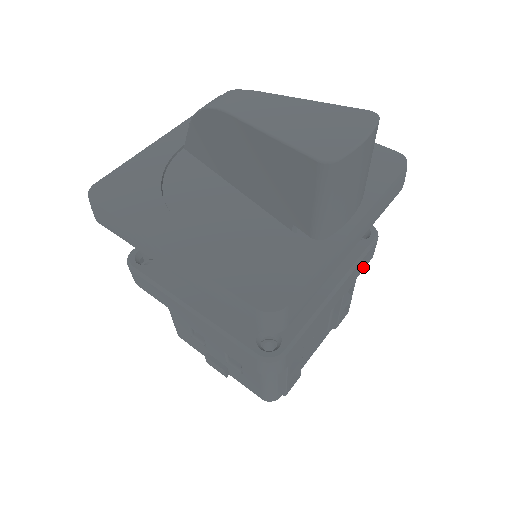
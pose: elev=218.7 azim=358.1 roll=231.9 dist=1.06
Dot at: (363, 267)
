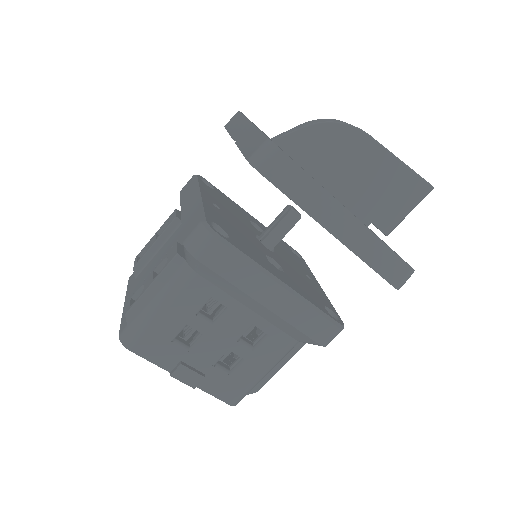
Dot at: occluded
